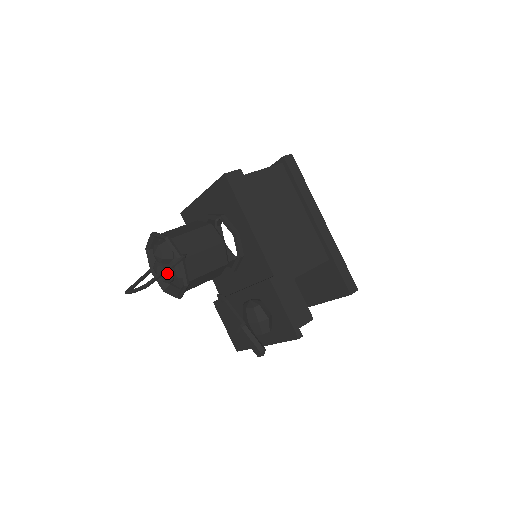
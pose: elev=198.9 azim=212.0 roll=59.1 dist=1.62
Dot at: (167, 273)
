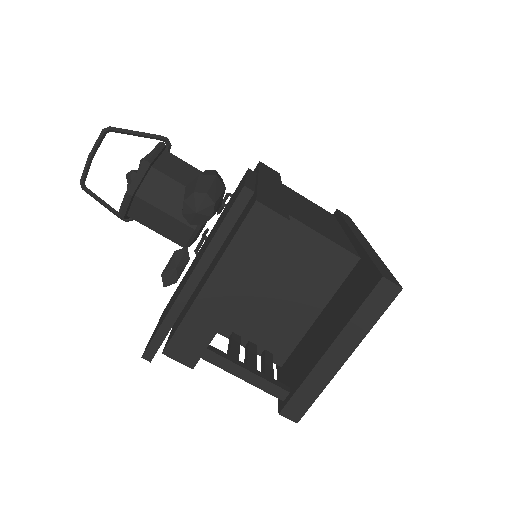
Dot at: occluded
